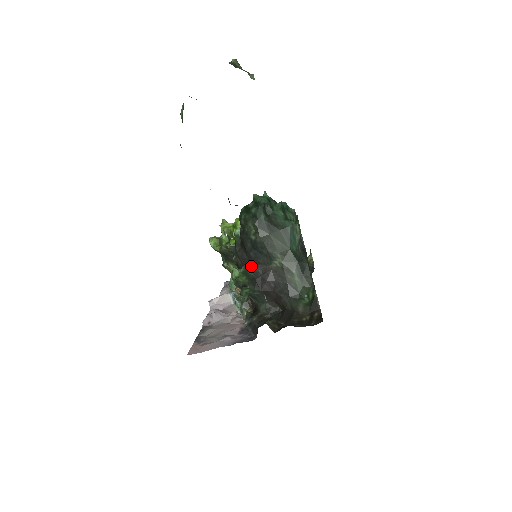
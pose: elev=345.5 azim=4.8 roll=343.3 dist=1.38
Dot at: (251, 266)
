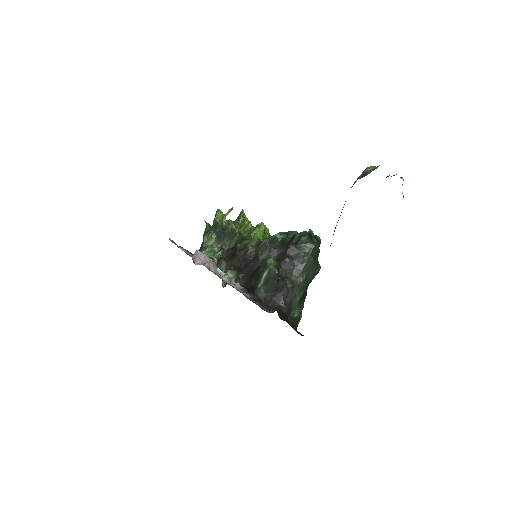
Dot at: (282, 266)
